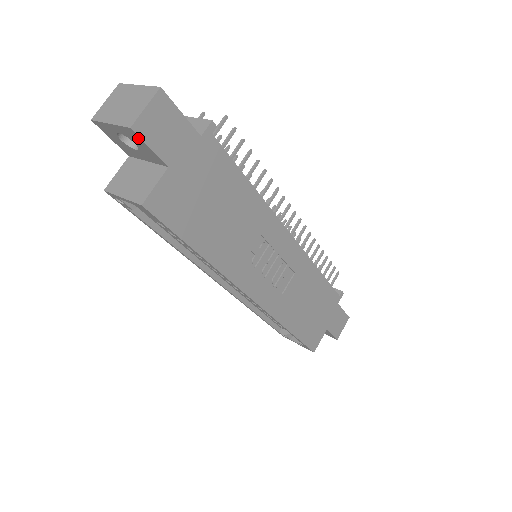
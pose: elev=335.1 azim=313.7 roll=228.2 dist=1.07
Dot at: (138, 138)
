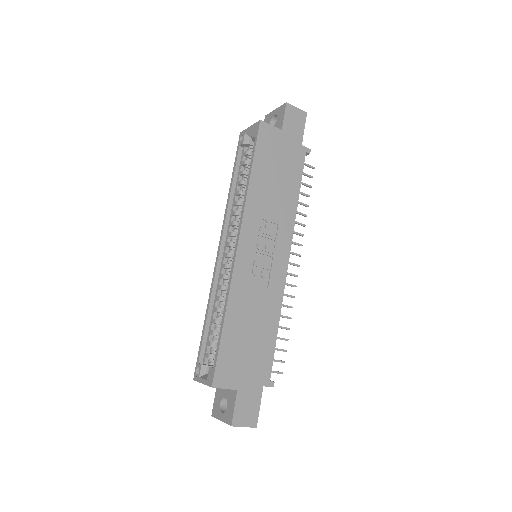
Dot at: (284, 110)
